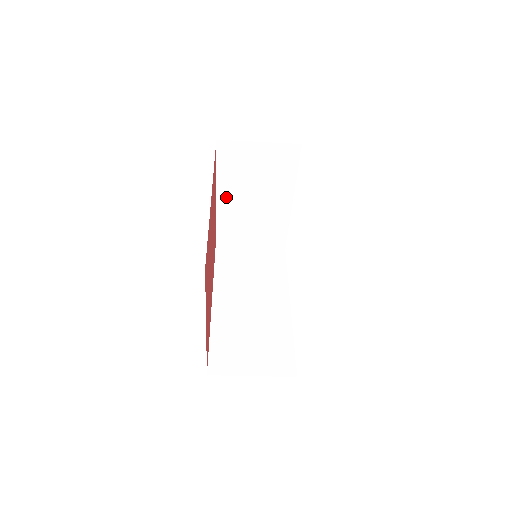
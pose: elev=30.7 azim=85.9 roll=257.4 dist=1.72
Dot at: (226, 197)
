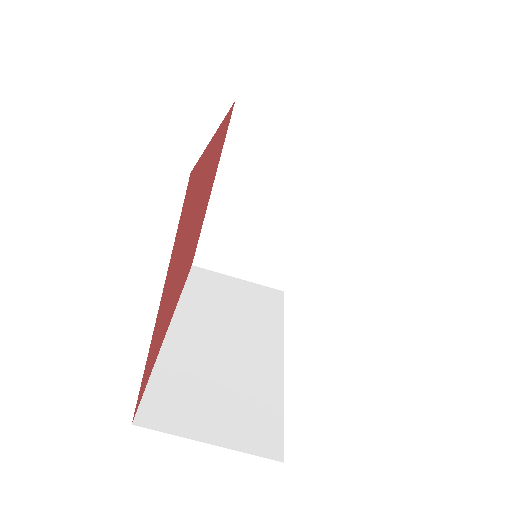
Dot at: (225, 192)
